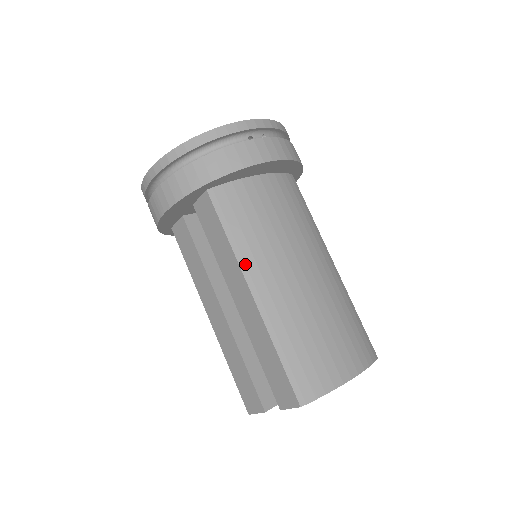
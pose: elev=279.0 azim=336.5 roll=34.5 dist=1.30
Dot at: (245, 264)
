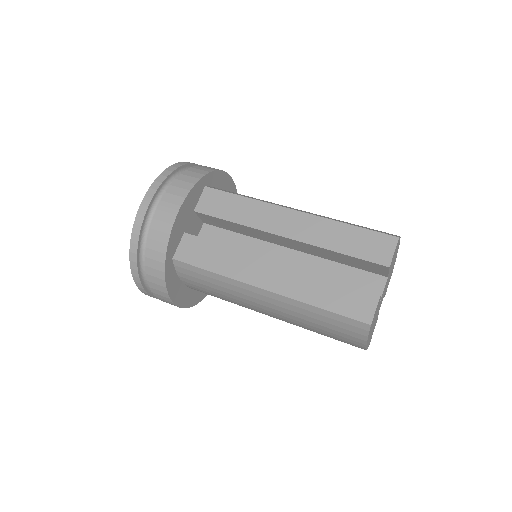
Dot at: (272, 203)
